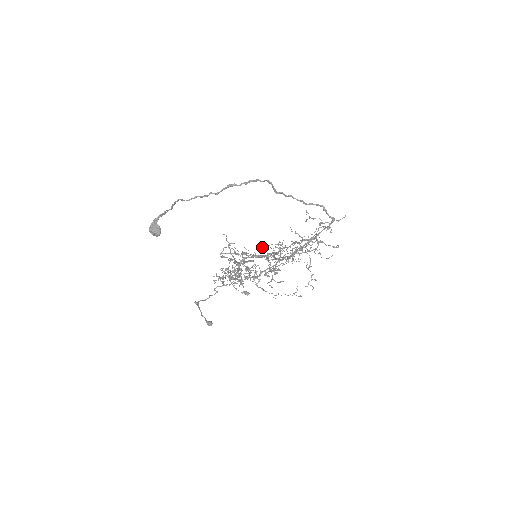
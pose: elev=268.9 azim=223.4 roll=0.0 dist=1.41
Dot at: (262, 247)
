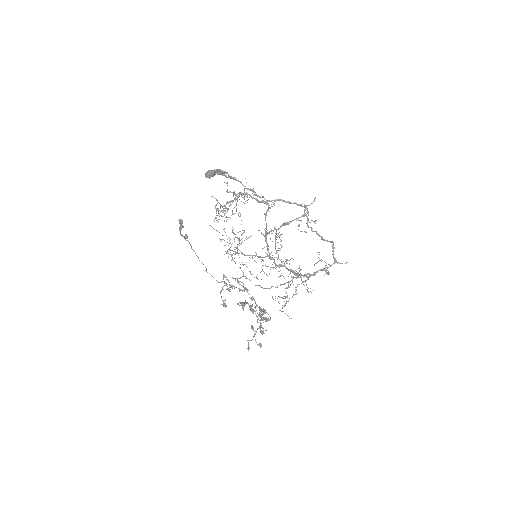
Dot at: (265, 234)
